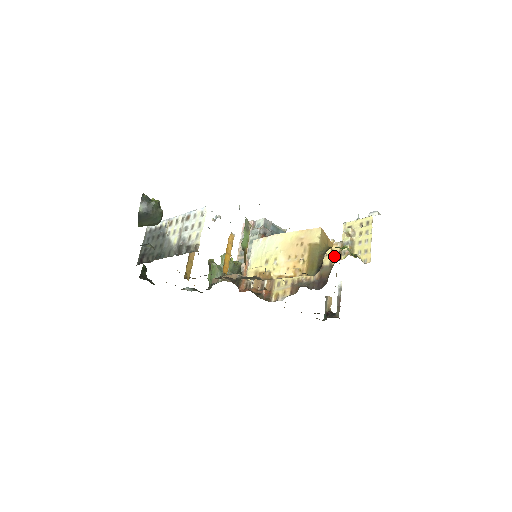
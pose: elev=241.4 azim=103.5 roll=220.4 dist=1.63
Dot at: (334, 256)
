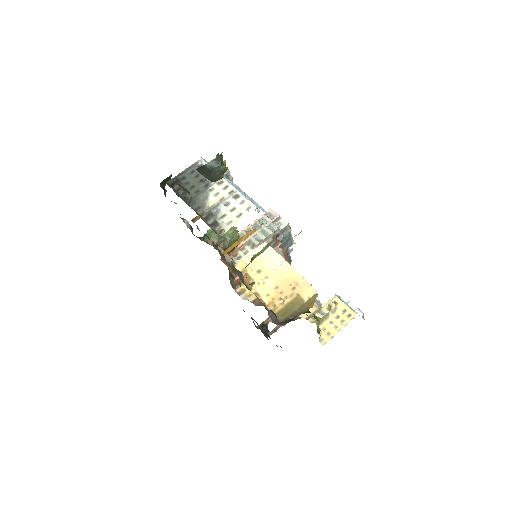
Dot at: occluded
